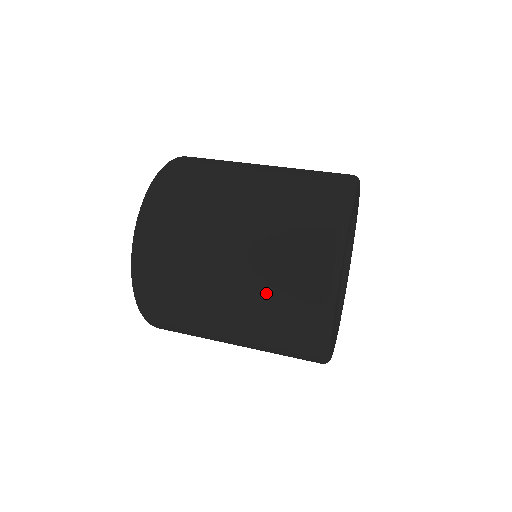
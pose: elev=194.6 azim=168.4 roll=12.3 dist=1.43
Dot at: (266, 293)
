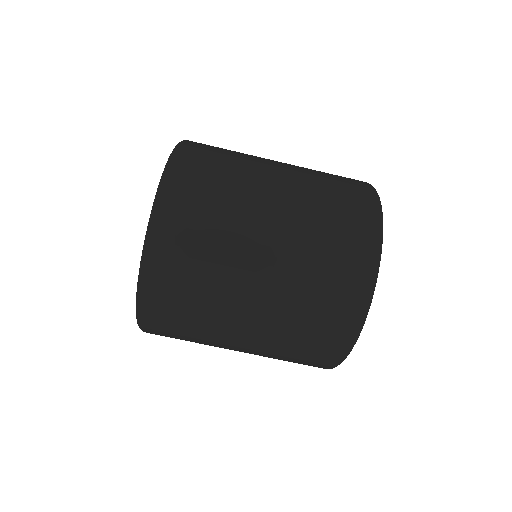
Dot at: (301, 298)
